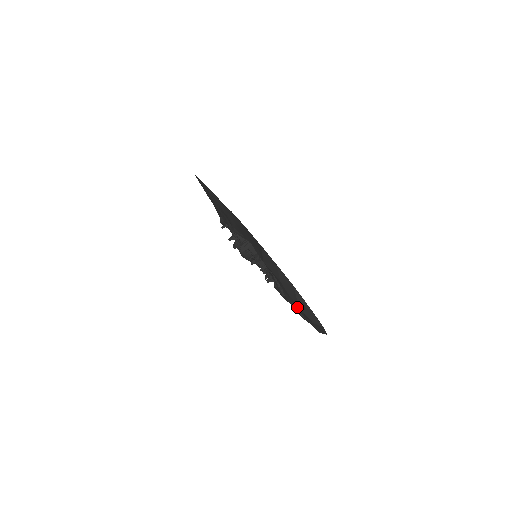
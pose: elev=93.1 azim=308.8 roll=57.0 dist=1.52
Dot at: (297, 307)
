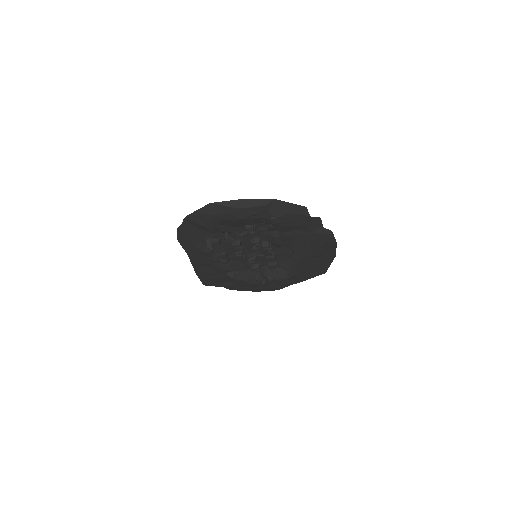
Dot at: (240, 212)
